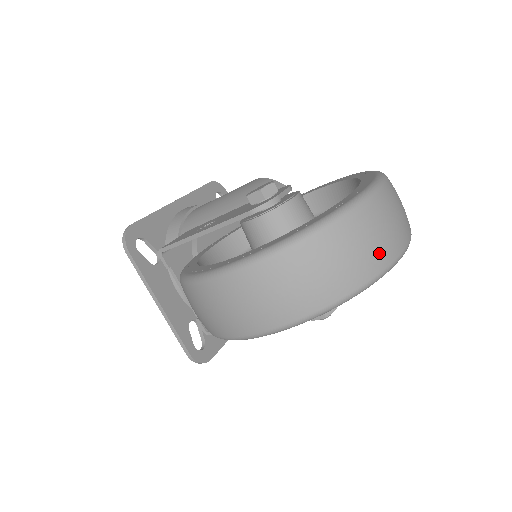
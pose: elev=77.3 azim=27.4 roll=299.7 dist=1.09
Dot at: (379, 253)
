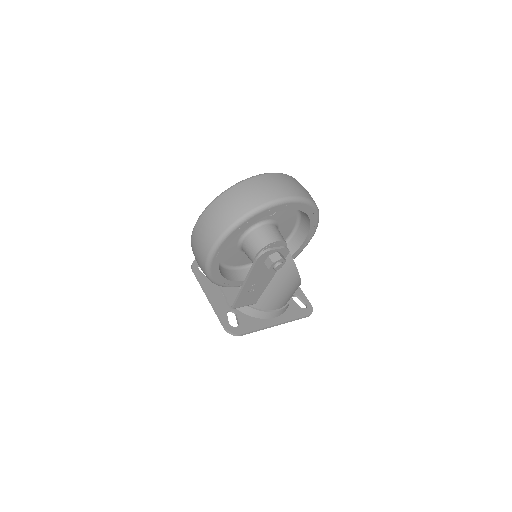
Dot at: (260, 196)
